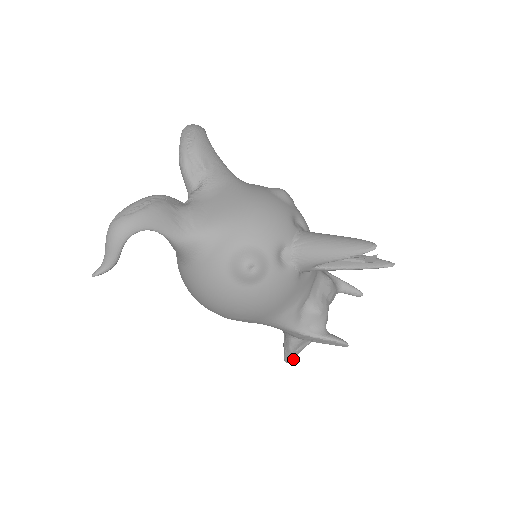
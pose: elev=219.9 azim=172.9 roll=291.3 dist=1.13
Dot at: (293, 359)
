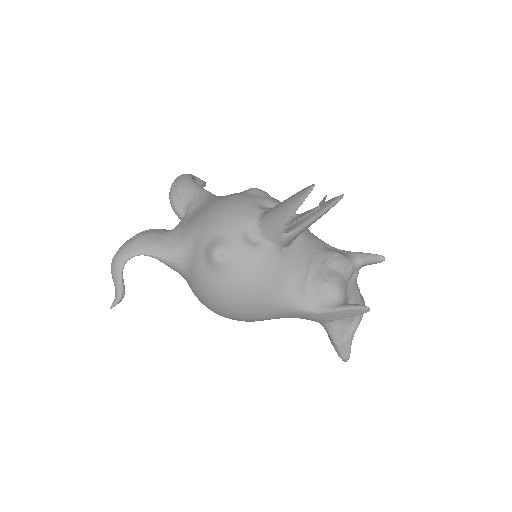
Dot at: (349, 355)
